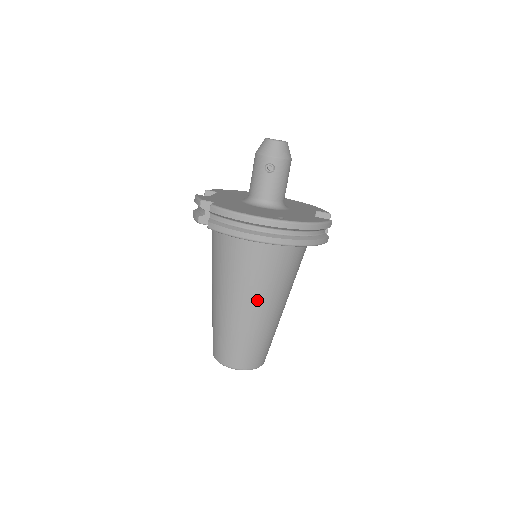
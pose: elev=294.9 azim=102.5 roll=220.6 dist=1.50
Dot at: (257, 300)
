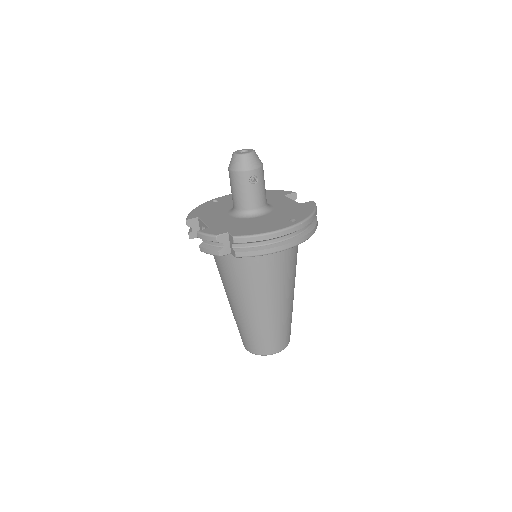
Dot at: (284, 292)
